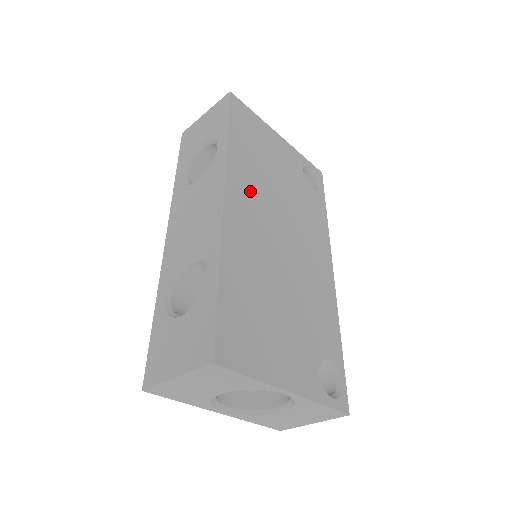
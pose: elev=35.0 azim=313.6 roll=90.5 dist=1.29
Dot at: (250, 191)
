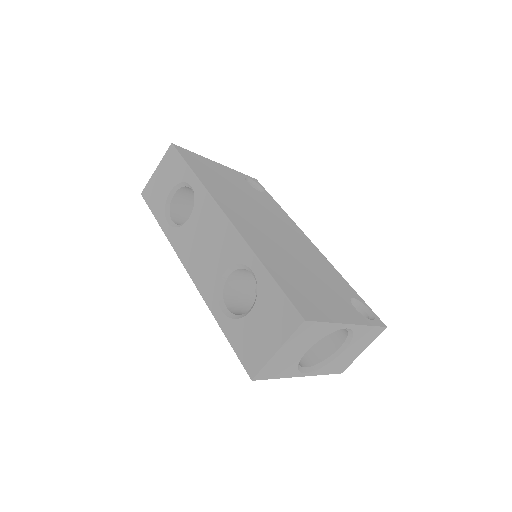
Dot at: (235, 207)
